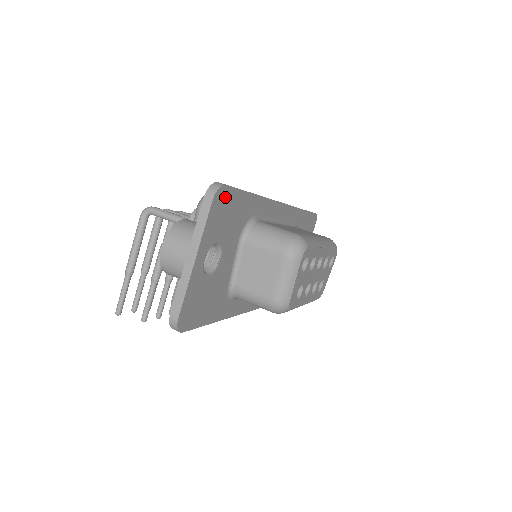
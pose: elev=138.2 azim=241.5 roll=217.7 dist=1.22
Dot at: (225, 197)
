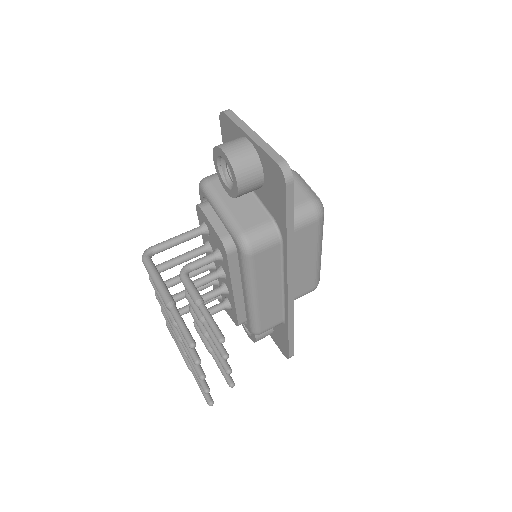
Dot at: occluded
